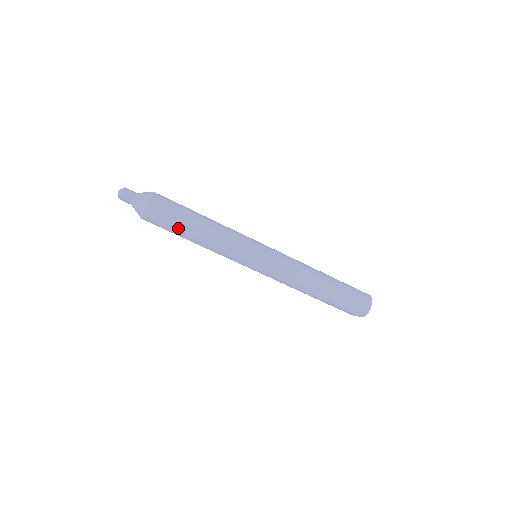
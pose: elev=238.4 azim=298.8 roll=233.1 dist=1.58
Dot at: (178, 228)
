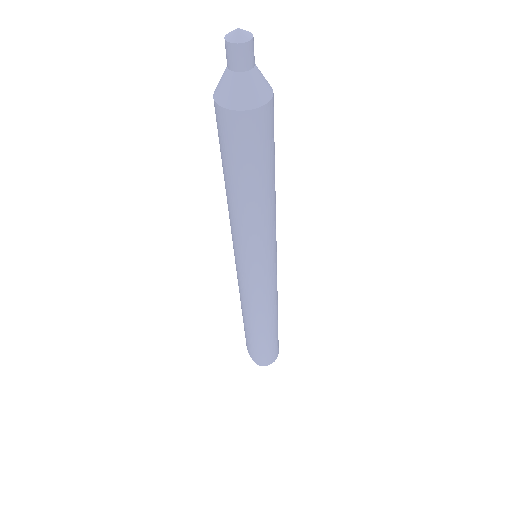
Dot at: (244, 170)
